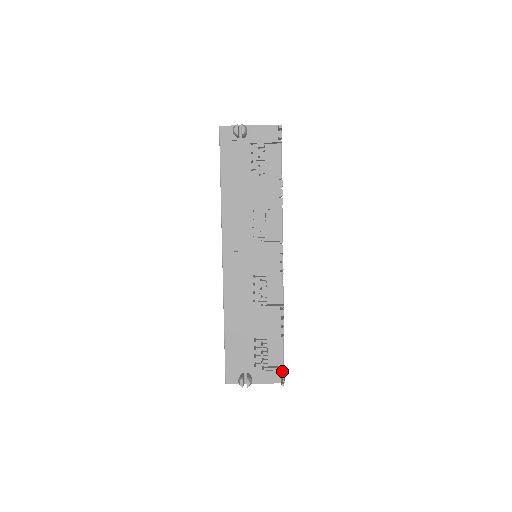
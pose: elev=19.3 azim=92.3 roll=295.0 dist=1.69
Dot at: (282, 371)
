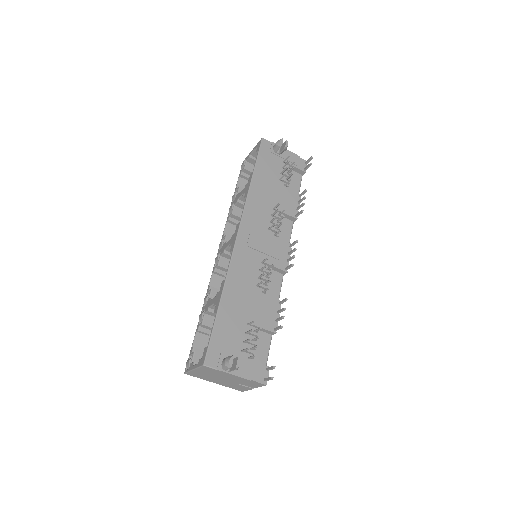
Dot at: (270, 367)
